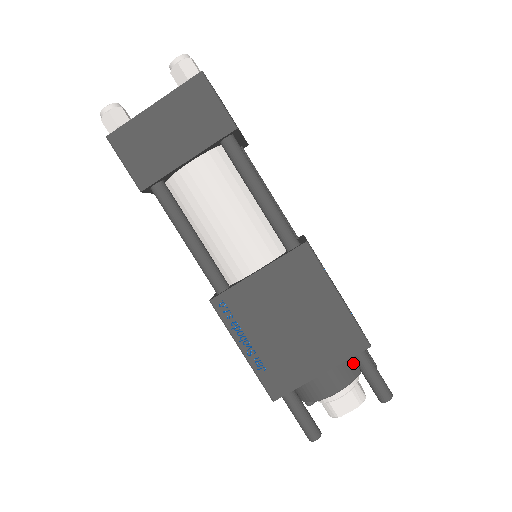
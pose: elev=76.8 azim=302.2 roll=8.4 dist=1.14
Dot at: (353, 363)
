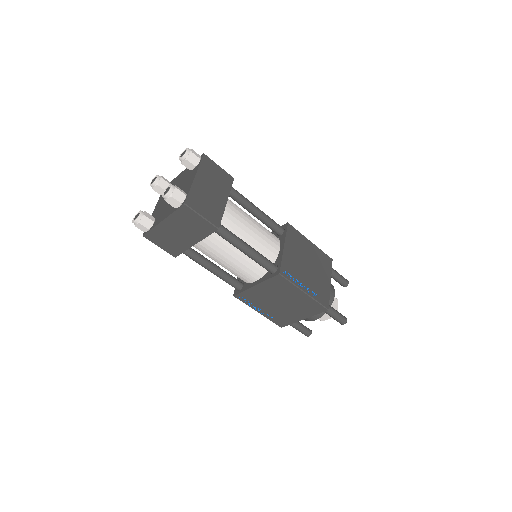
Dot at: occluded
